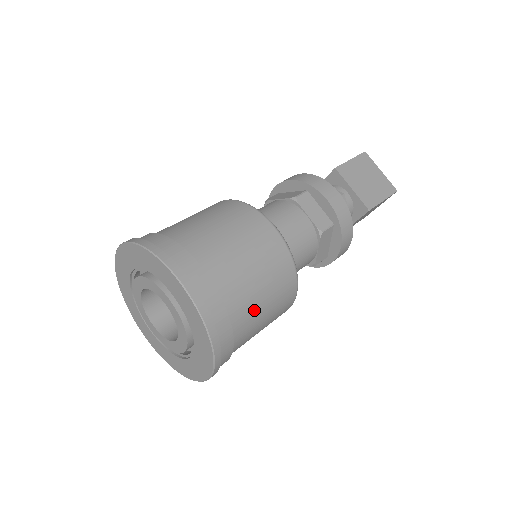
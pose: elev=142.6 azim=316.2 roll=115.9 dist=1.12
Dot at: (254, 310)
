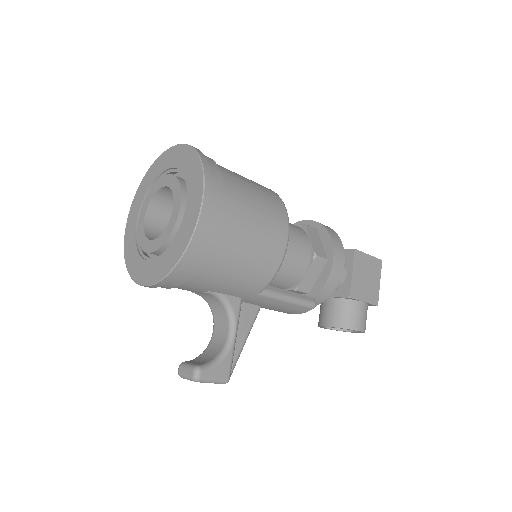
Dot at: (240, 180)
